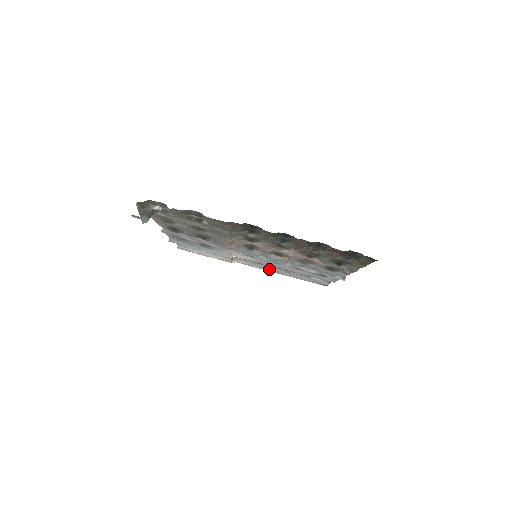
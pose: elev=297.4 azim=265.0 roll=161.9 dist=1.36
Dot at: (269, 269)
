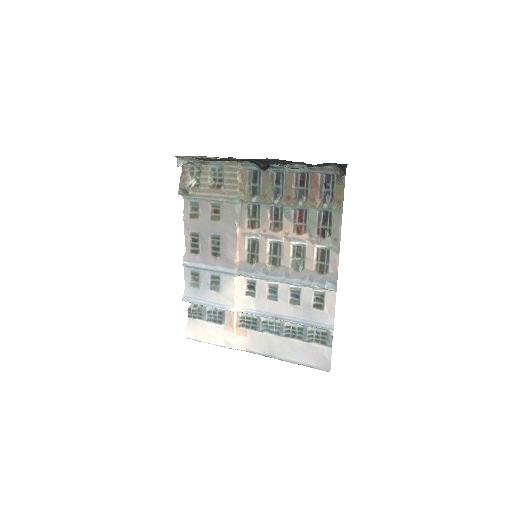
Dot at: (269, 346)
